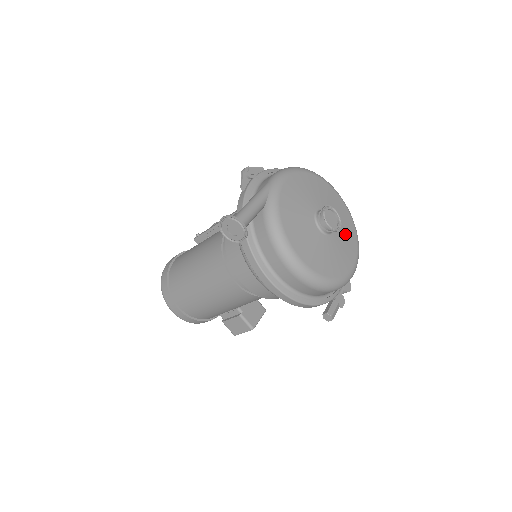
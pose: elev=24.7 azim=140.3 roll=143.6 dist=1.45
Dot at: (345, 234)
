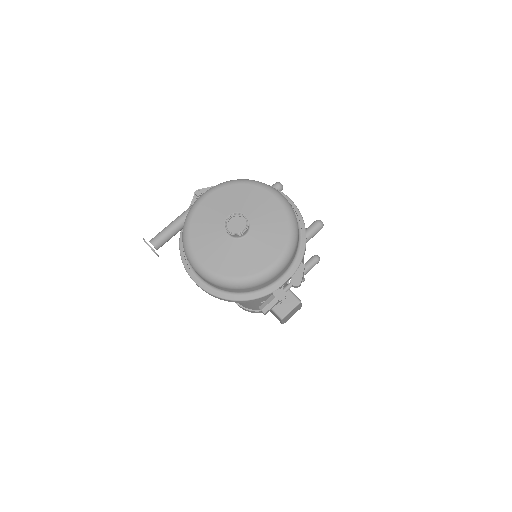
Dot at: (268, 233)
